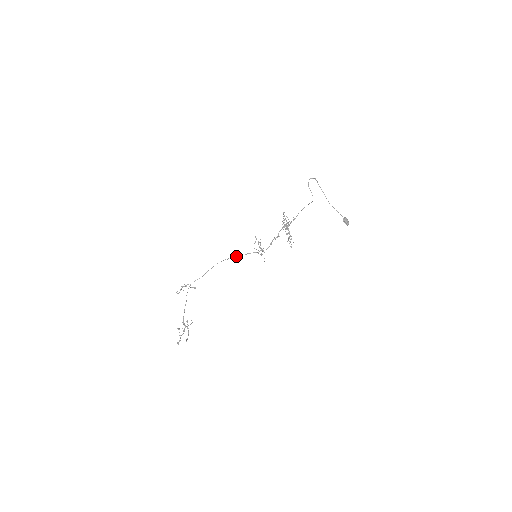
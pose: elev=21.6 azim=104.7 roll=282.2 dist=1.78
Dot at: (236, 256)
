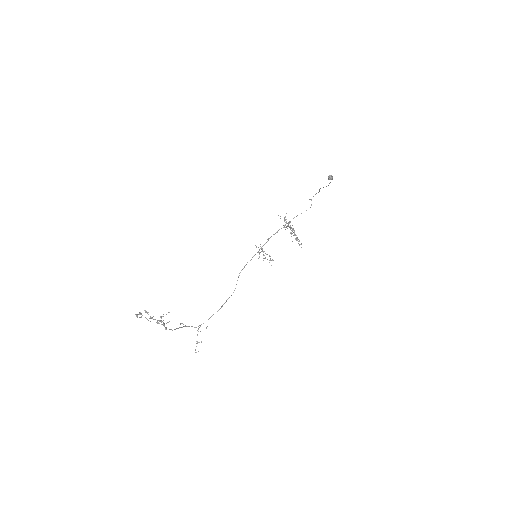
Dot at: occluded
